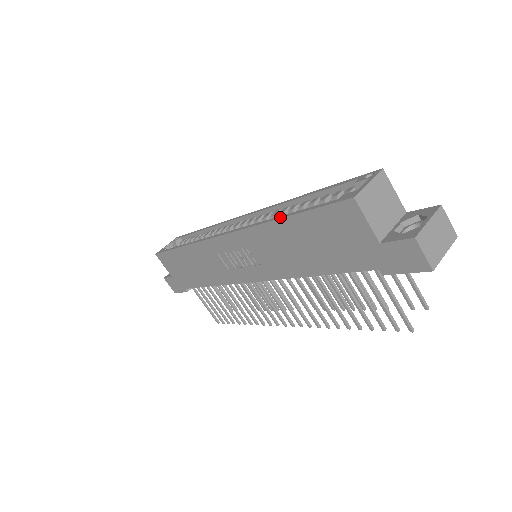
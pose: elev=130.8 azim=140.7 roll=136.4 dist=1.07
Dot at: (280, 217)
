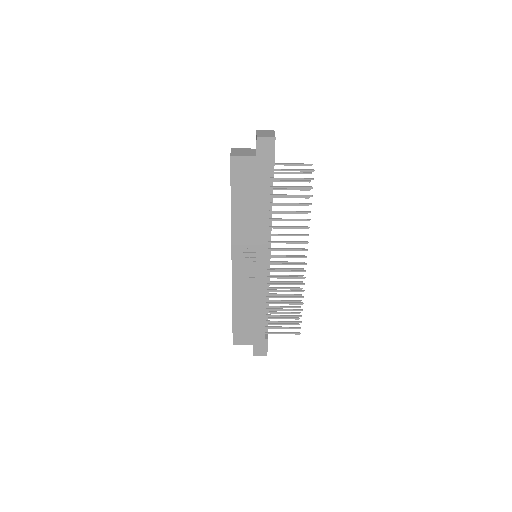
Dot at: occluded
